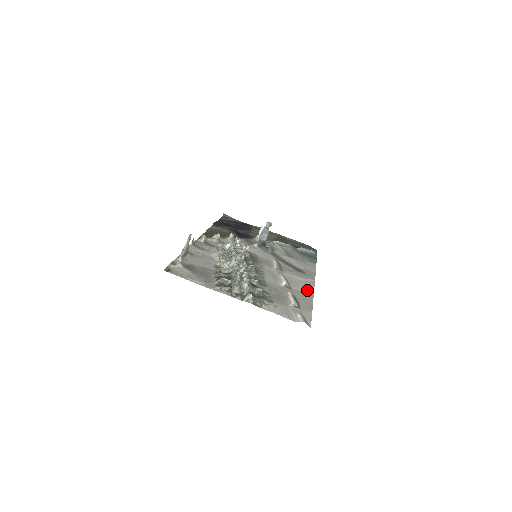
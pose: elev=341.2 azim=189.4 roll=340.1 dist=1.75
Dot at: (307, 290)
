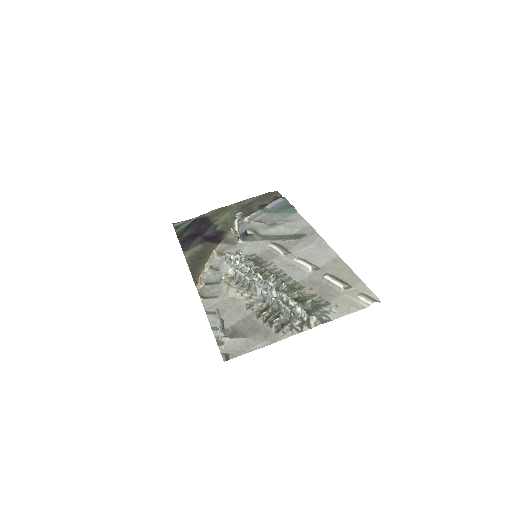
Dot at: (330, 256)
